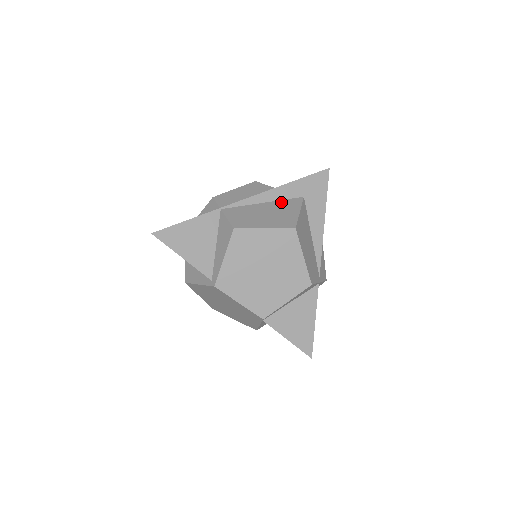
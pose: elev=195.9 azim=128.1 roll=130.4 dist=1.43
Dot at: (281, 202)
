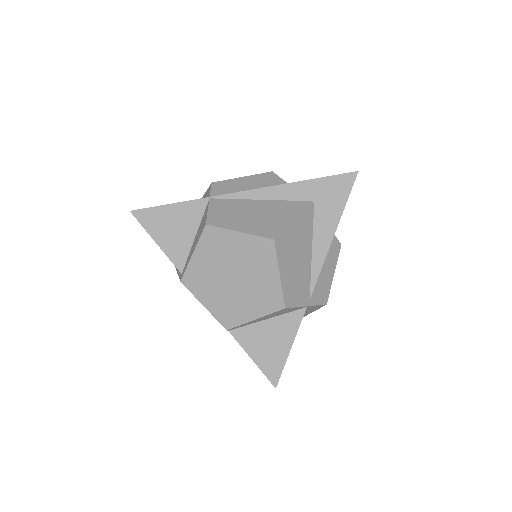
Dot at: (282, 203)
